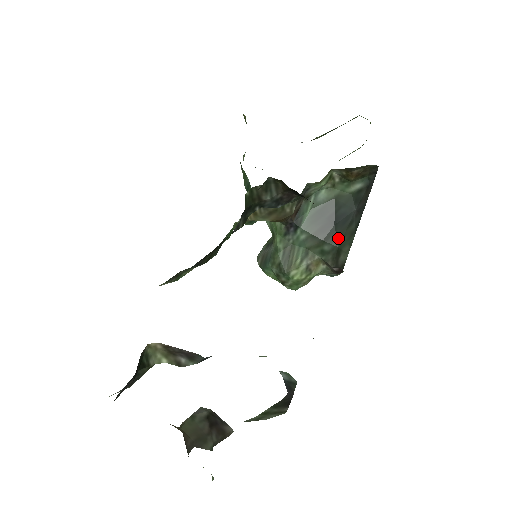
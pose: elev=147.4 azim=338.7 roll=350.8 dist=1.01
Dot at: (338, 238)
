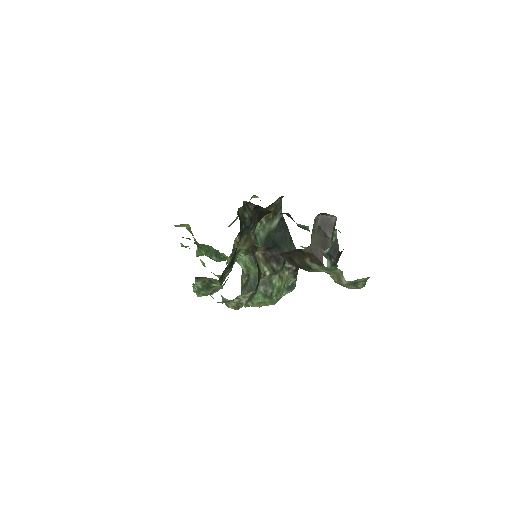
Dot at: (285, 249)
